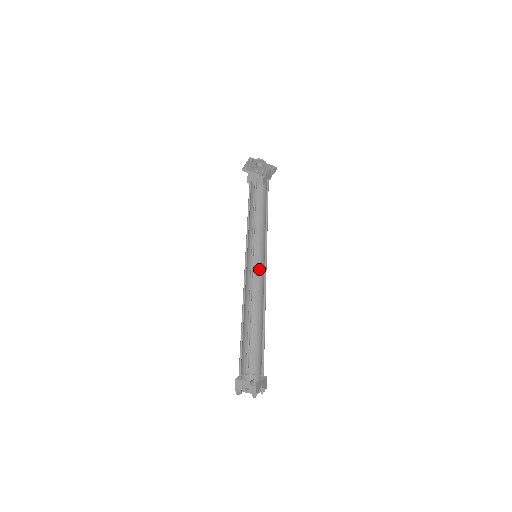
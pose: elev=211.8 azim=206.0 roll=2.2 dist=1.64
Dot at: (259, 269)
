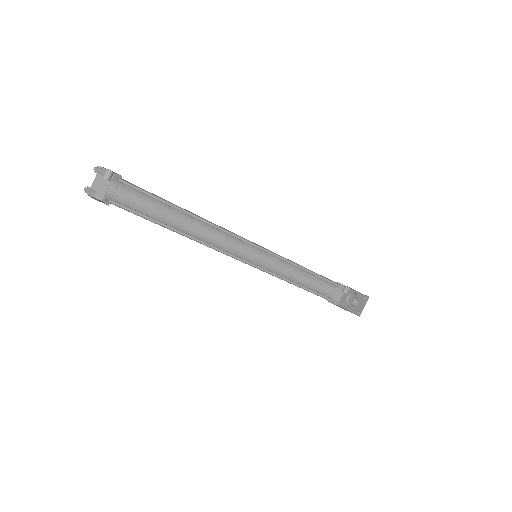
Dot at: occluded
